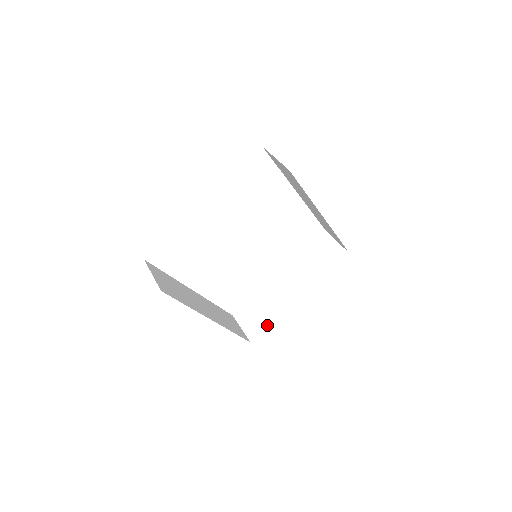
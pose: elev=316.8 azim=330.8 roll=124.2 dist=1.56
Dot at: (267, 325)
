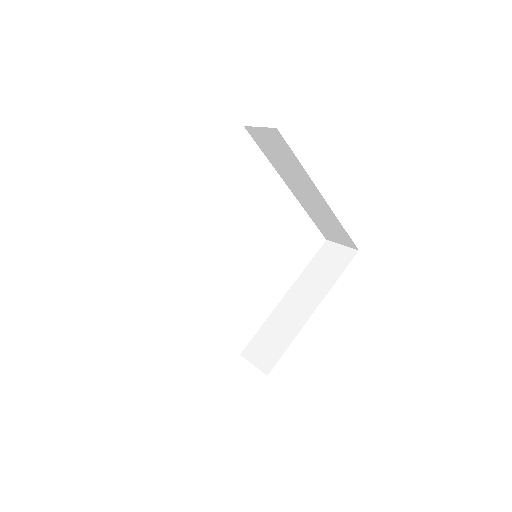
Dot at: (283, 350)
